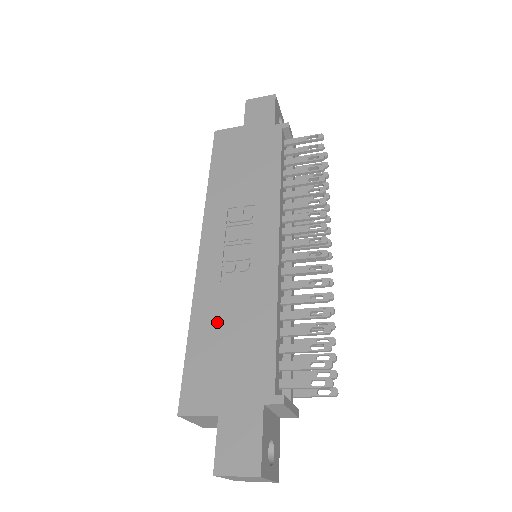
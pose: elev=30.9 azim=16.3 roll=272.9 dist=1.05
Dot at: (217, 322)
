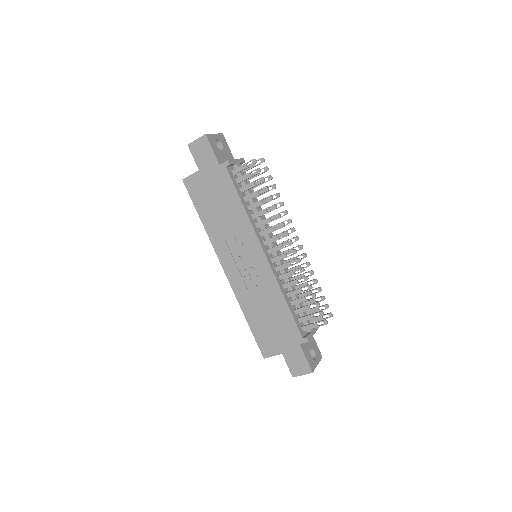
Dot at: (257, 311)
